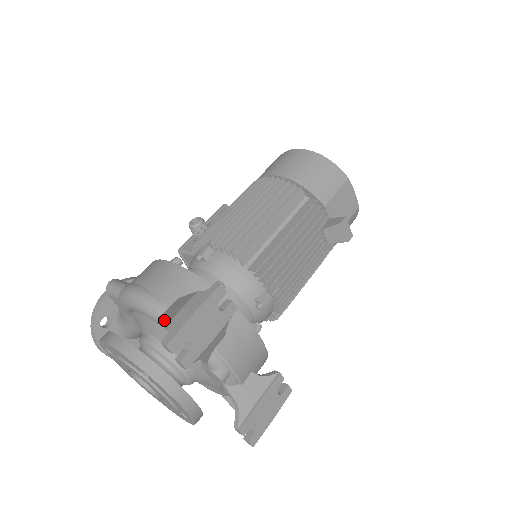
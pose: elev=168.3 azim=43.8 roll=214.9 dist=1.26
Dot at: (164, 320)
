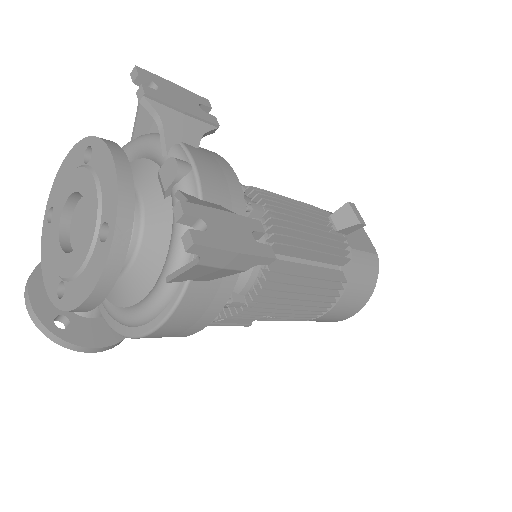
Dot at: (139, 111)
